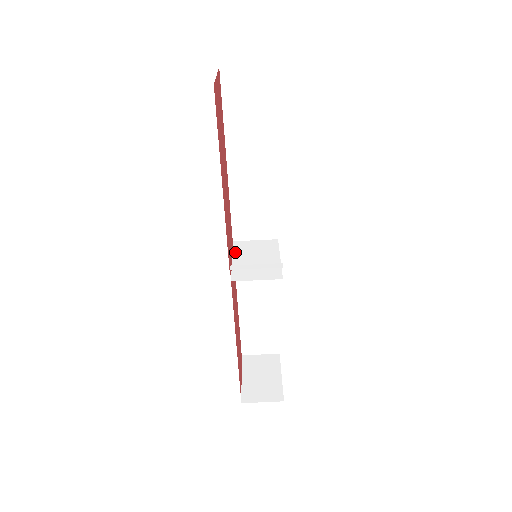
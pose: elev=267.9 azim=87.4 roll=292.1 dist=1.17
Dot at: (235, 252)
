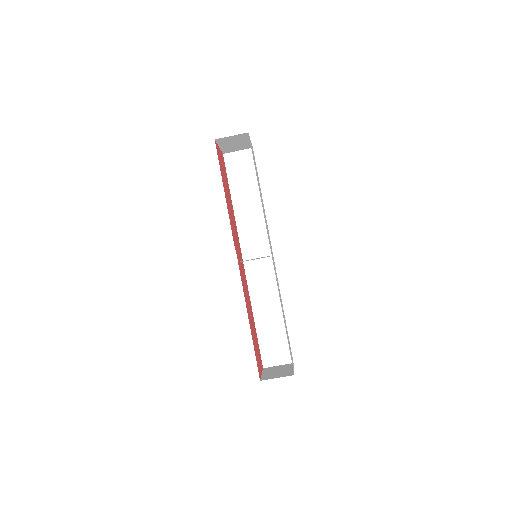
Dot at: occluded
